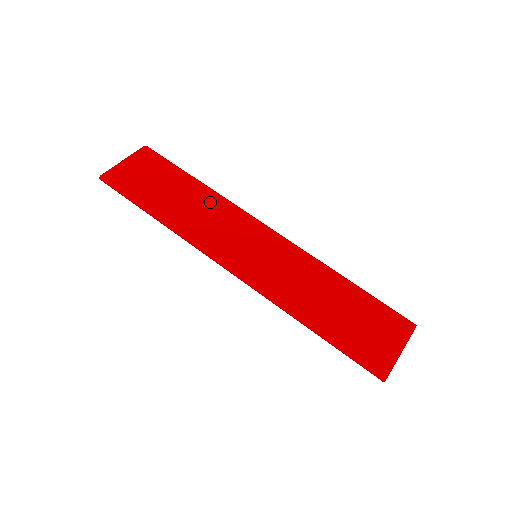
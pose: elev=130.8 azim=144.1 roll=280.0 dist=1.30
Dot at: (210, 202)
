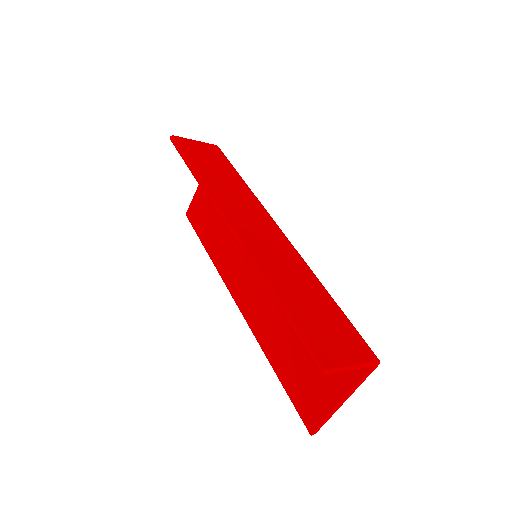
Dot at: (244, 191)
